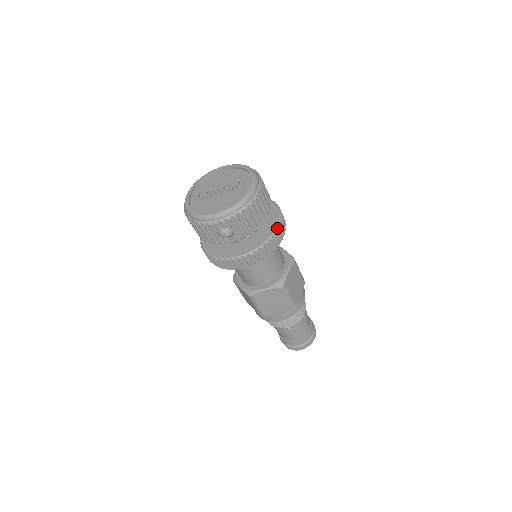
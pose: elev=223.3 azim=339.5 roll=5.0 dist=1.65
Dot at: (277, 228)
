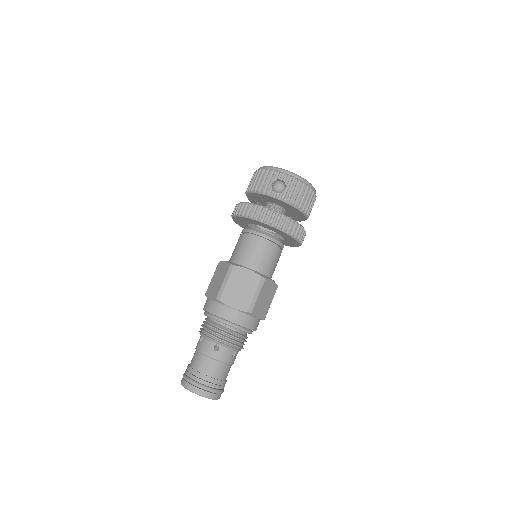
Dot at: (303, 227)
